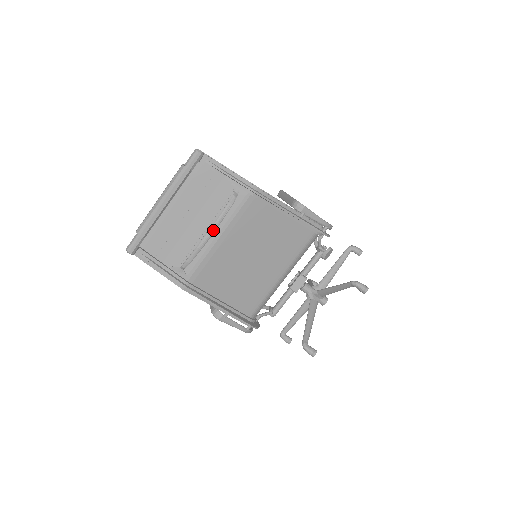
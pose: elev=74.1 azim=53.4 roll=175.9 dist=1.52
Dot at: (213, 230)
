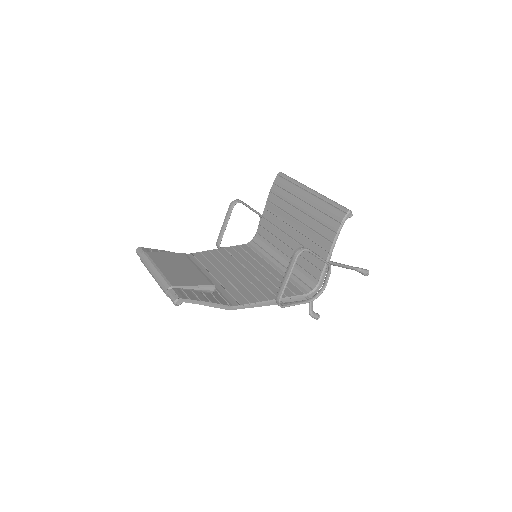
Dot at: occluded
